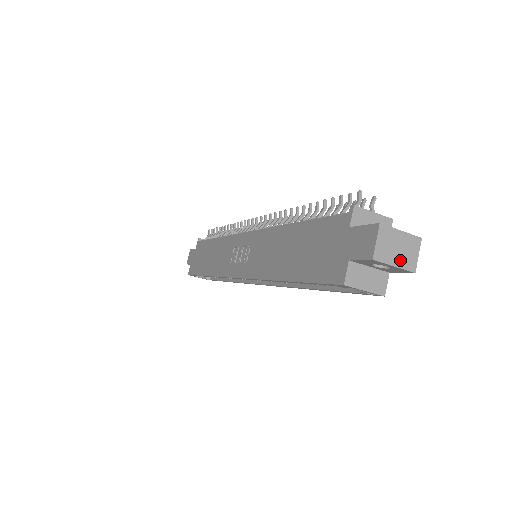
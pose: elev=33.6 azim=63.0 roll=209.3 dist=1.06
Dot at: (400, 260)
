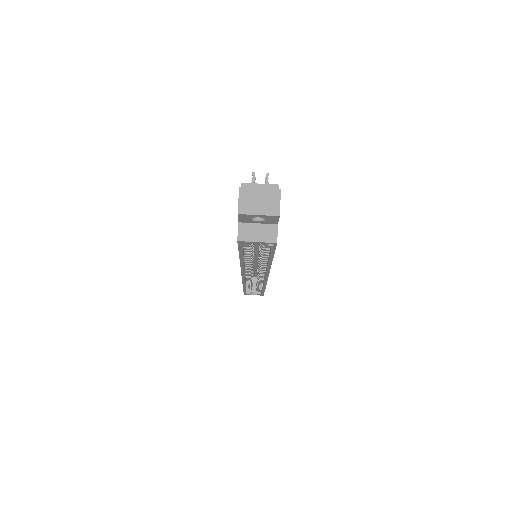
Dot at: (263, 209)
